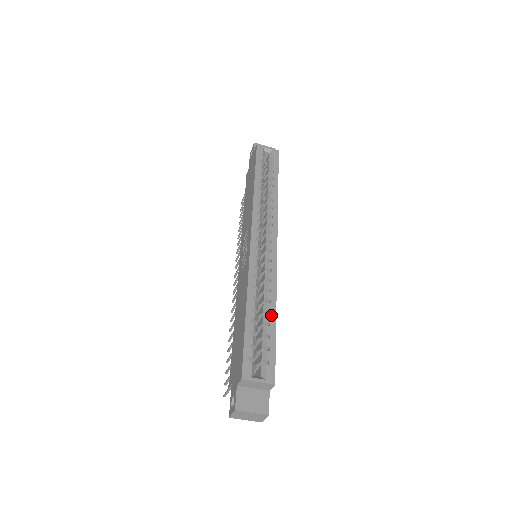
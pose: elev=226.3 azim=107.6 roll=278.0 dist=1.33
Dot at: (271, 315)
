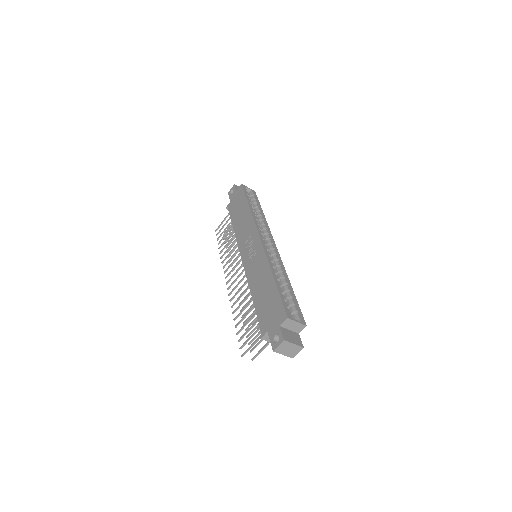
Dot at: (289, 286)
